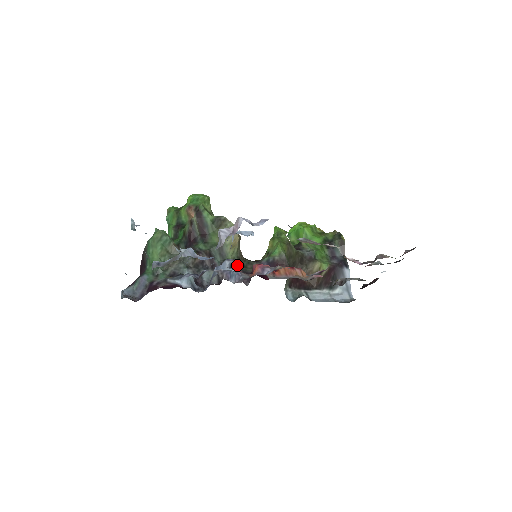
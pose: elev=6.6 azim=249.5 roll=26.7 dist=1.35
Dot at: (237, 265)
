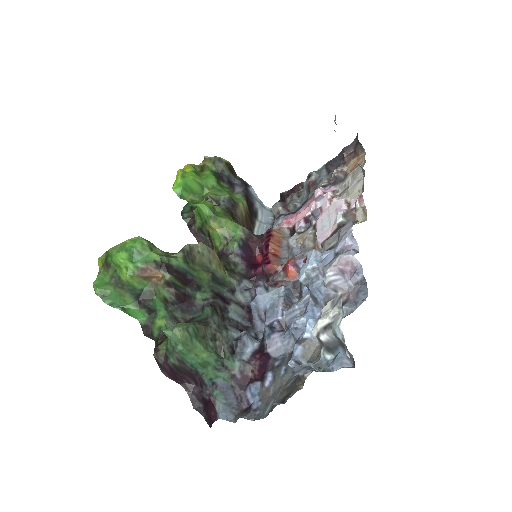
Dot at: (236, 278)
